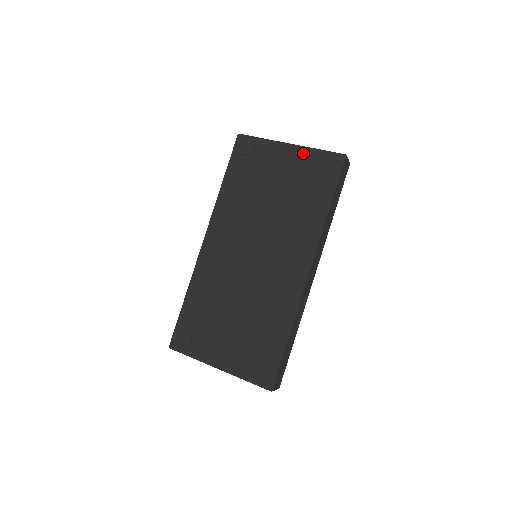
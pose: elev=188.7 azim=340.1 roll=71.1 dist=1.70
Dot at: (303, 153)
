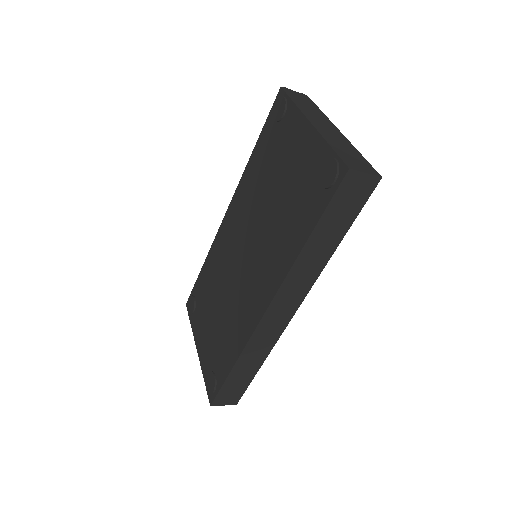
Dot at: (314, 143)
